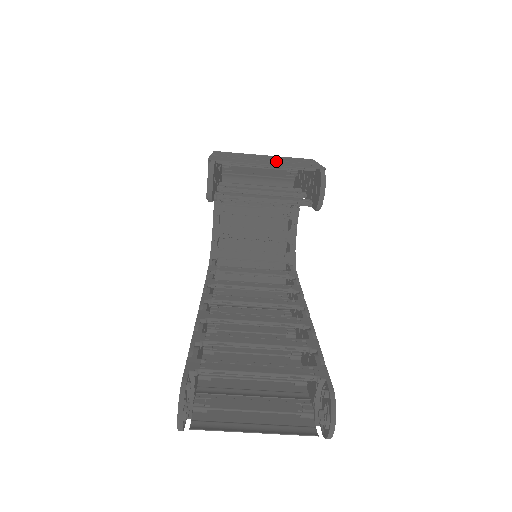
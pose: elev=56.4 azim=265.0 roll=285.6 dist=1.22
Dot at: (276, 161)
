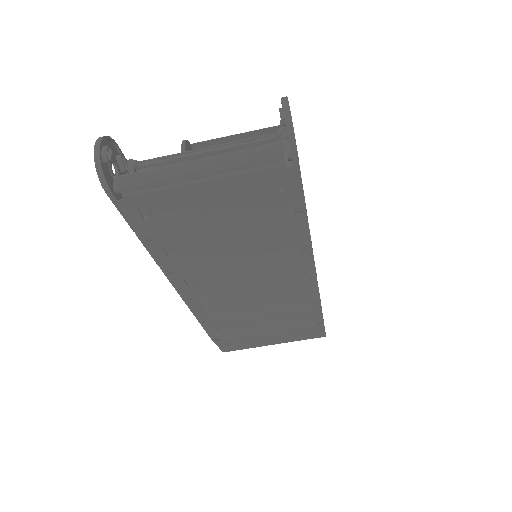
Dot at: occluded
